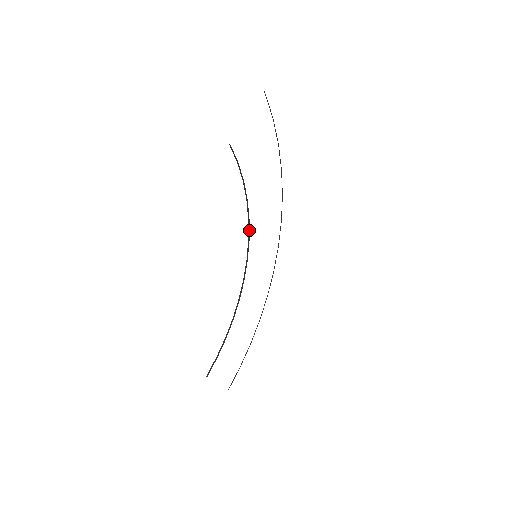
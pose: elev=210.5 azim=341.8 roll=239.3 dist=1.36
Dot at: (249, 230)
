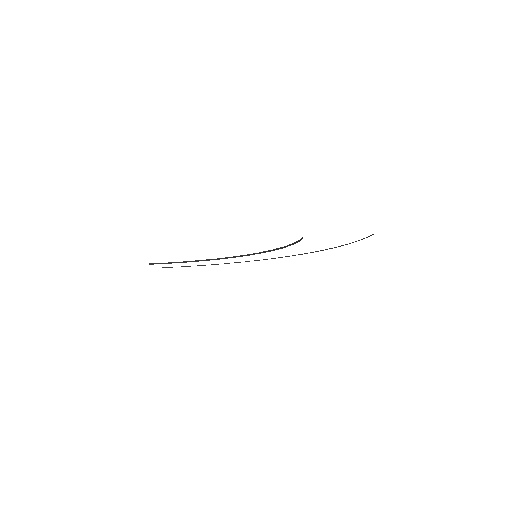
Dot at: occluded
